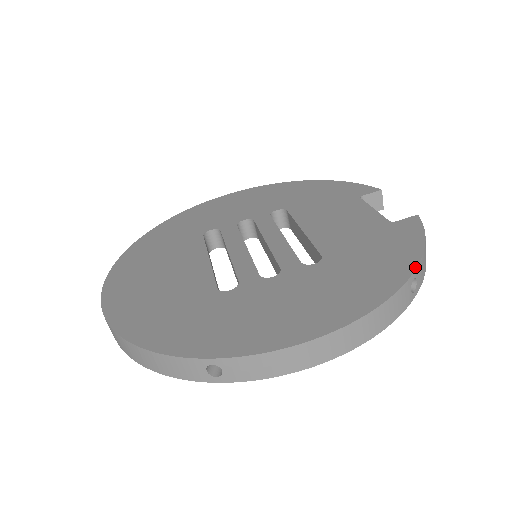
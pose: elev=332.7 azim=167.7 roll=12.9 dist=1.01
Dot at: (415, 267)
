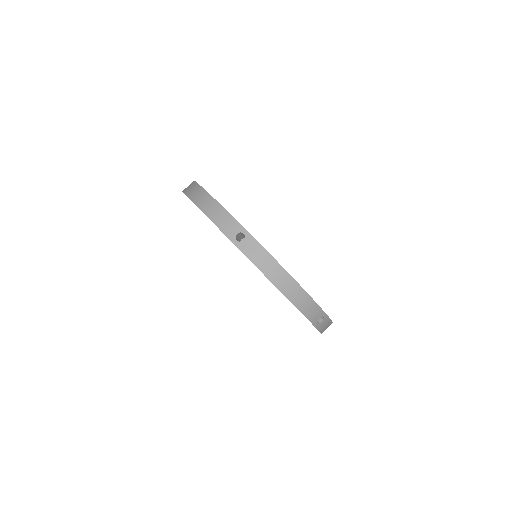
Dot at: occluded
